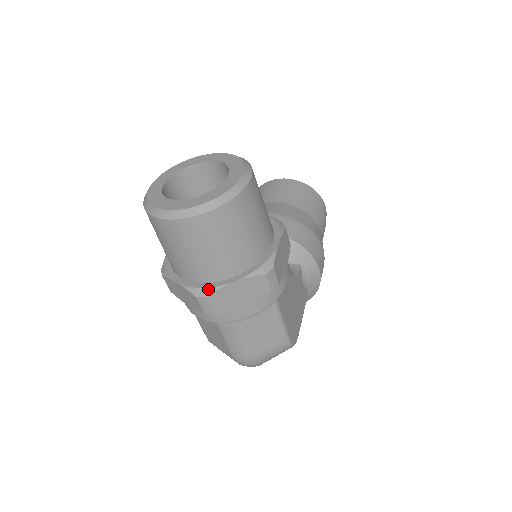
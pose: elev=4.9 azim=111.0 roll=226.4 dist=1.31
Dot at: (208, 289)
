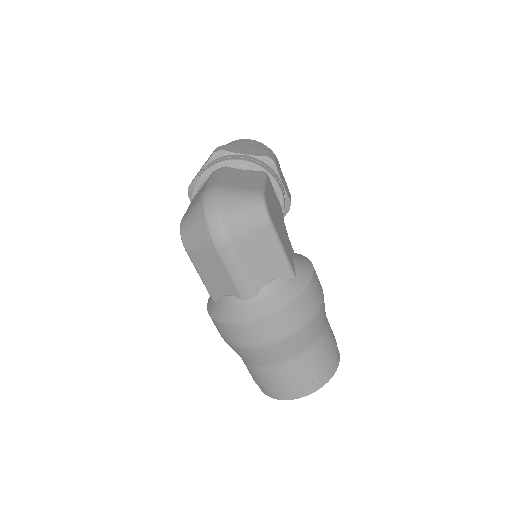
Dot at: occluded
